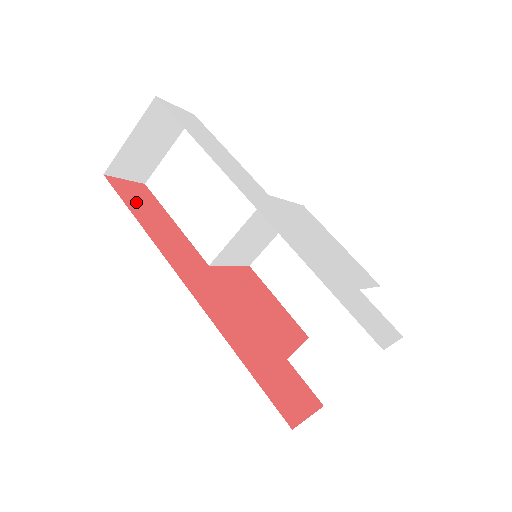
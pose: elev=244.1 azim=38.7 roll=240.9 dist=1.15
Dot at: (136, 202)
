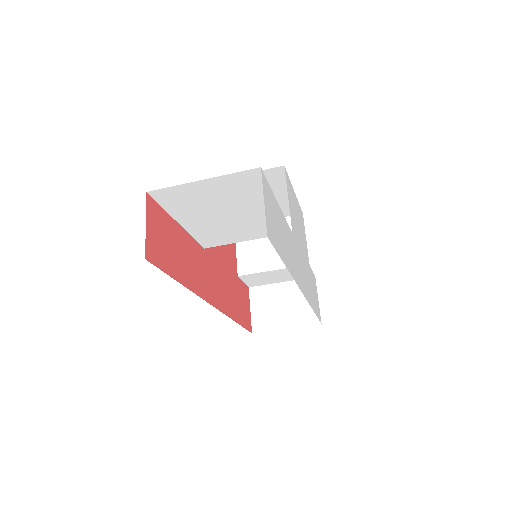
Dot at: (167, 254)
